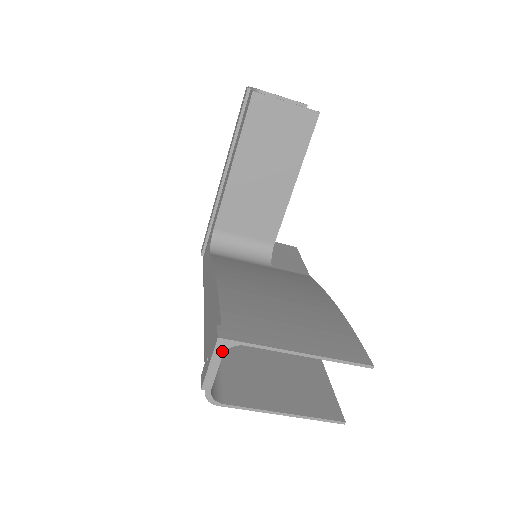
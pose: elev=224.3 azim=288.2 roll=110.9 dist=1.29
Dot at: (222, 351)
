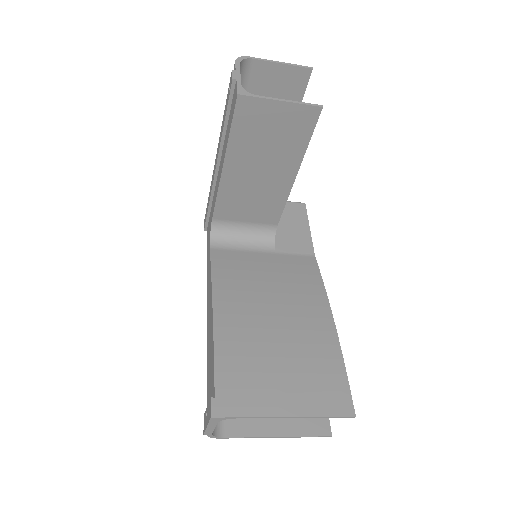
Dot at: (216, 421)
